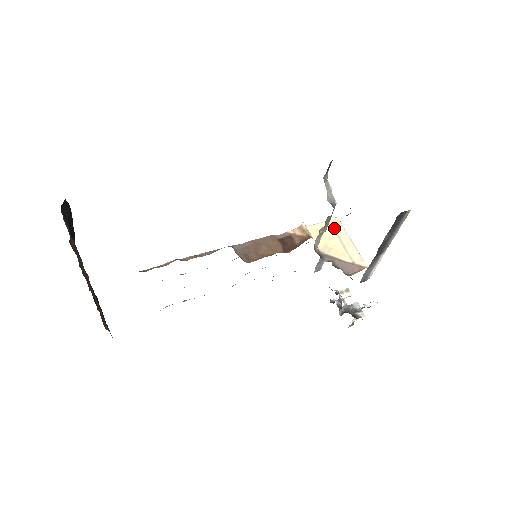
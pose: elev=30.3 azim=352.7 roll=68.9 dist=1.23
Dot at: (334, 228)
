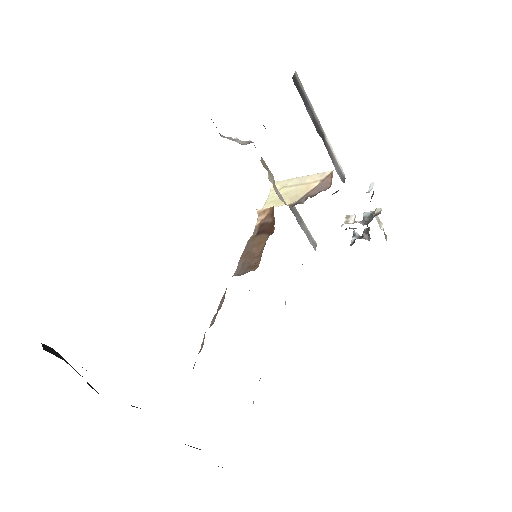
Dot at: (280, 188)
